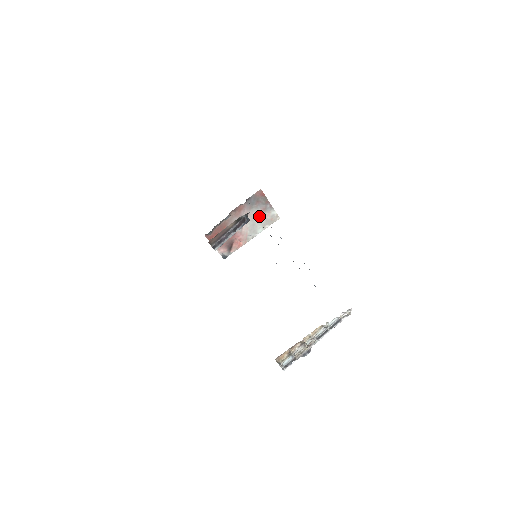
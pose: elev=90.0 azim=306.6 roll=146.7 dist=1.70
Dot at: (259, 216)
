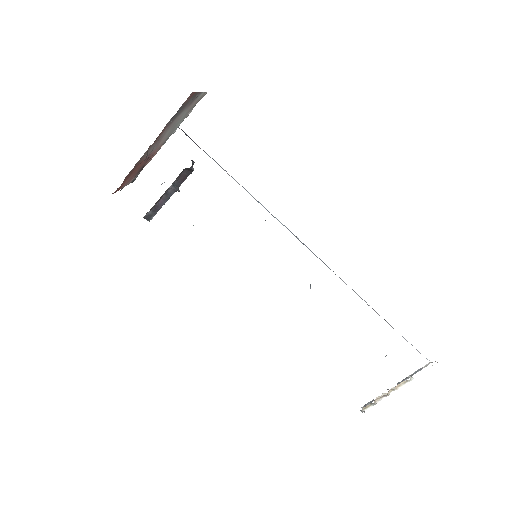
Dot at: (182, 115)
